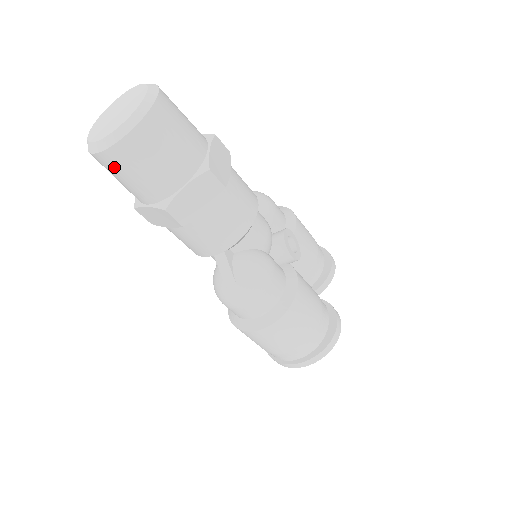
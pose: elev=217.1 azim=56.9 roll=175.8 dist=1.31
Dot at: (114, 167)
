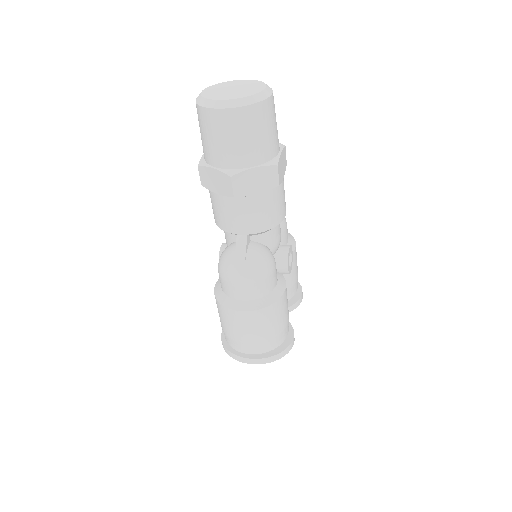
Dot at: (213, 125)
